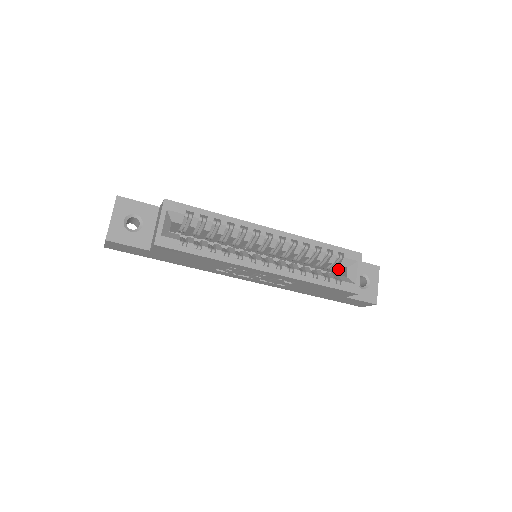
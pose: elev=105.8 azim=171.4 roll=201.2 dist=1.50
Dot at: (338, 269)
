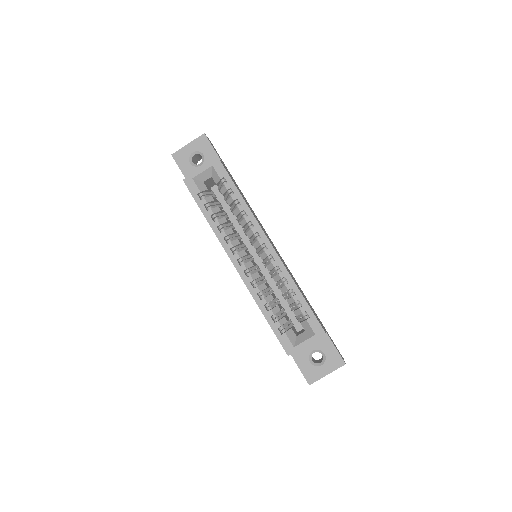
Dot at: occluded
